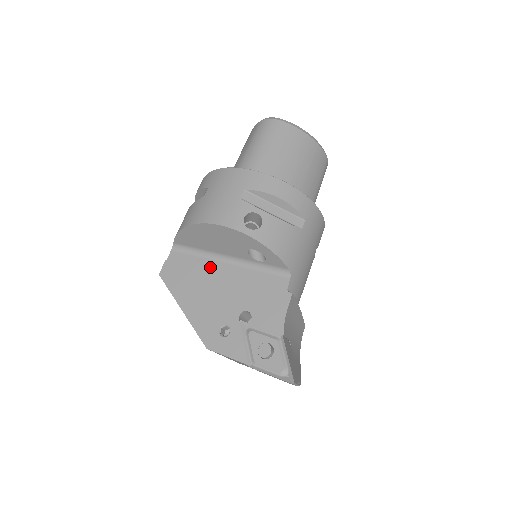
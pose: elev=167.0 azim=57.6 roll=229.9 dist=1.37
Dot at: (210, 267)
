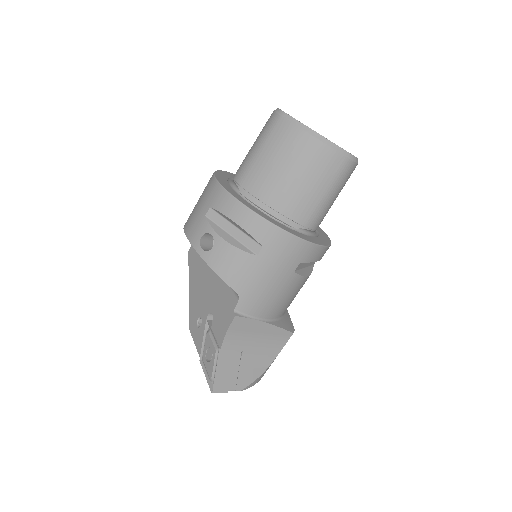
Dot at: occluded
